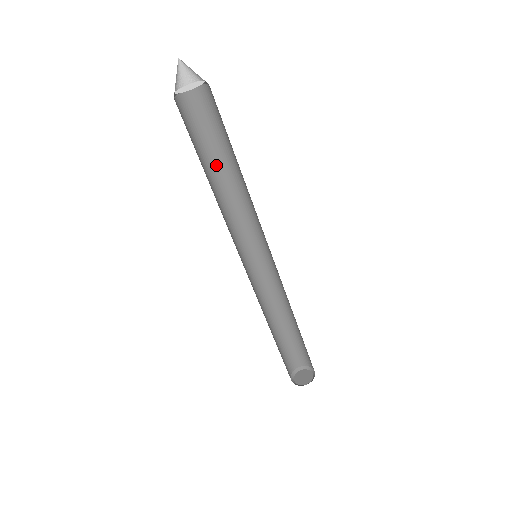
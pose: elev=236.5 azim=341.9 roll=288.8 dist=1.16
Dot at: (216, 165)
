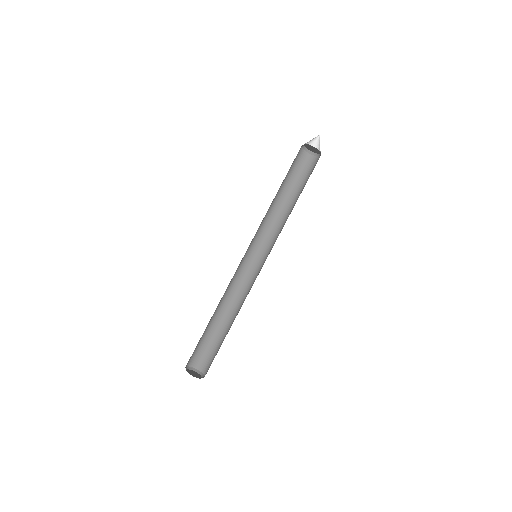
Dot at: (280, 192)
